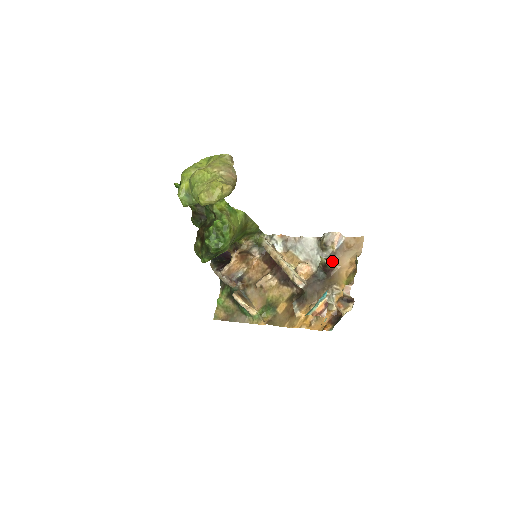
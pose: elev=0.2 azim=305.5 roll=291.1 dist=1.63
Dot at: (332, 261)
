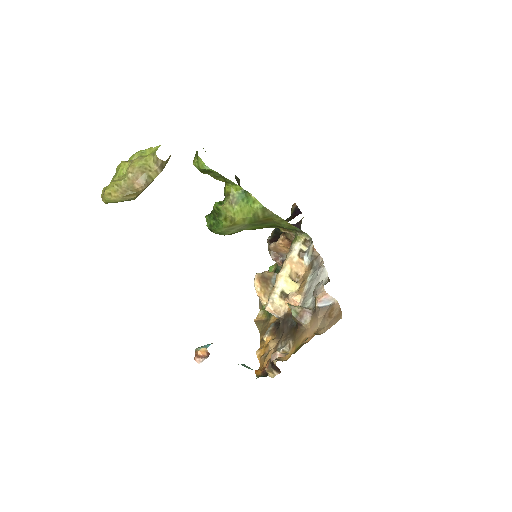
Dot at: (307, 315)
